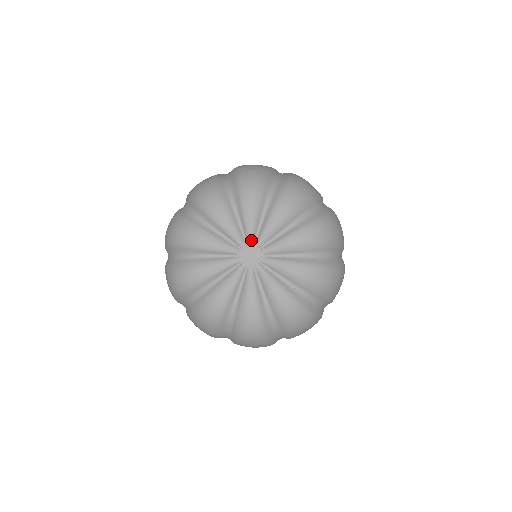
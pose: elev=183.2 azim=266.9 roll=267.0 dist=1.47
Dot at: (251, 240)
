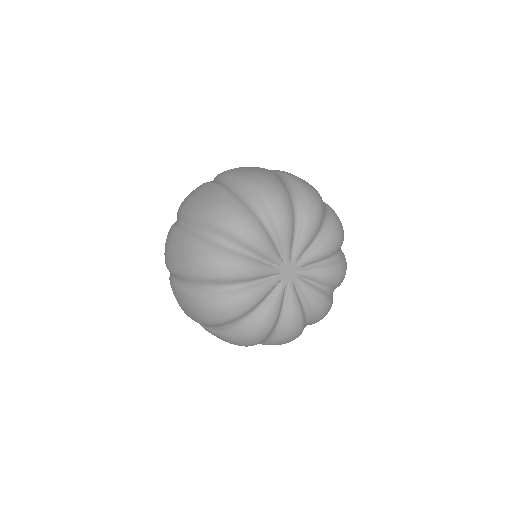
Dot at: (288, 258)
